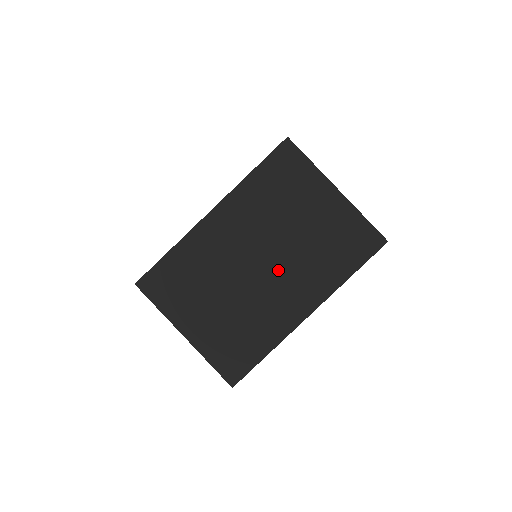
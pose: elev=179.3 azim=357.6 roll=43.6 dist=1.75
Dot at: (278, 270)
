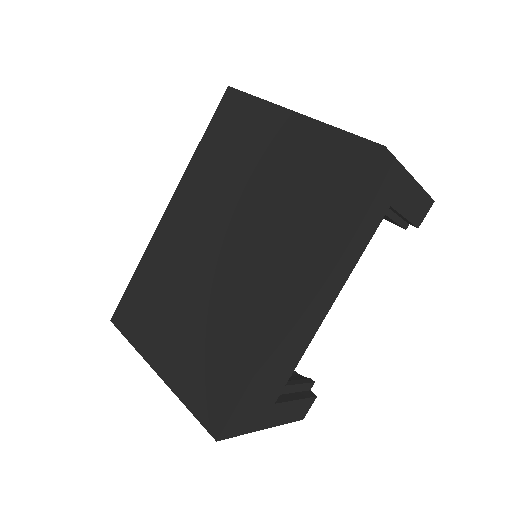
Dot at: (244, 250)
